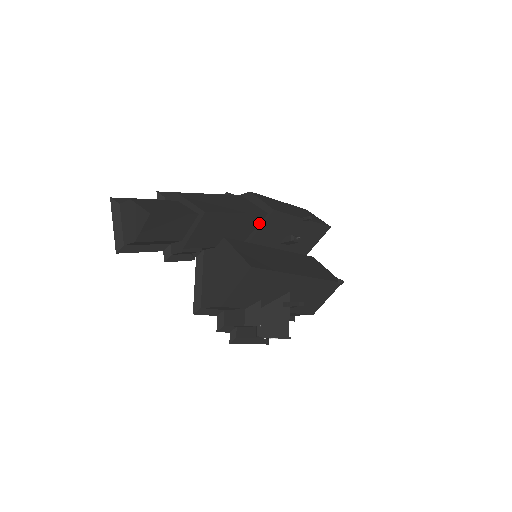
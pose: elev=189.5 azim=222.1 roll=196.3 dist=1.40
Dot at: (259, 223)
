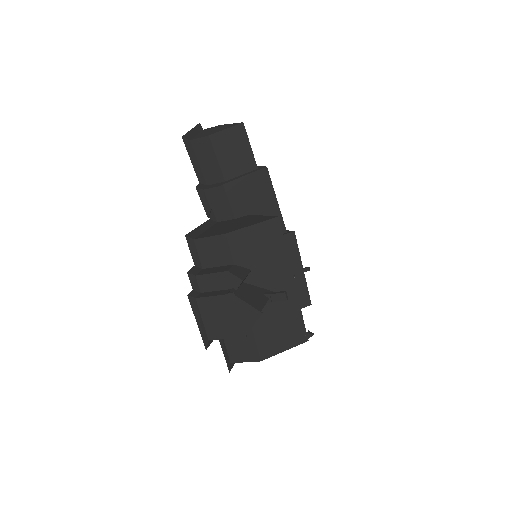
Dot at: occluded
